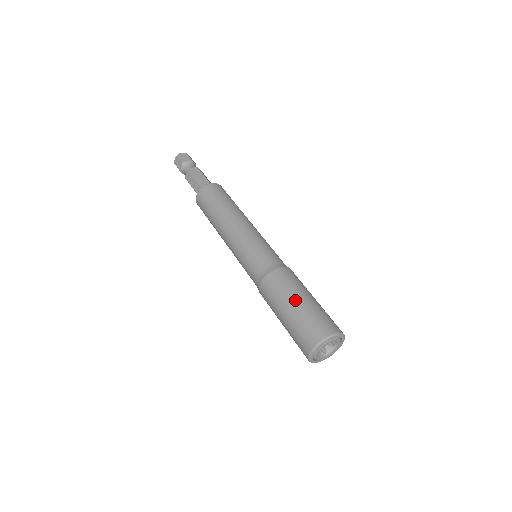
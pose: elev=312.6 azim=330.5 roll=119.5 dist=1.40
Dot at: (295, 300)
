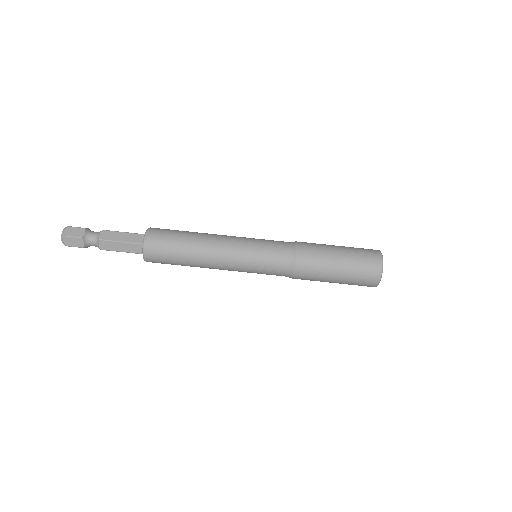
Dot at: (334, 278)
